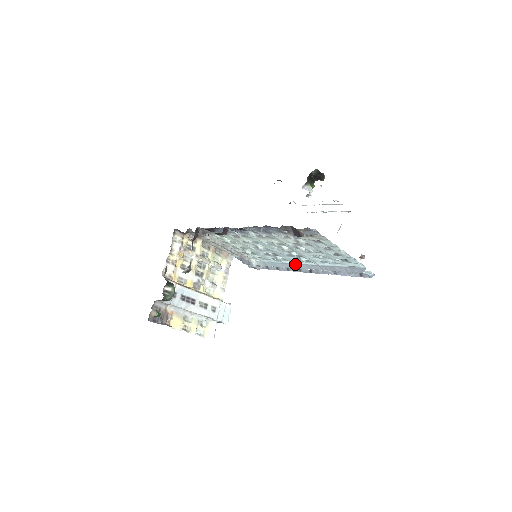
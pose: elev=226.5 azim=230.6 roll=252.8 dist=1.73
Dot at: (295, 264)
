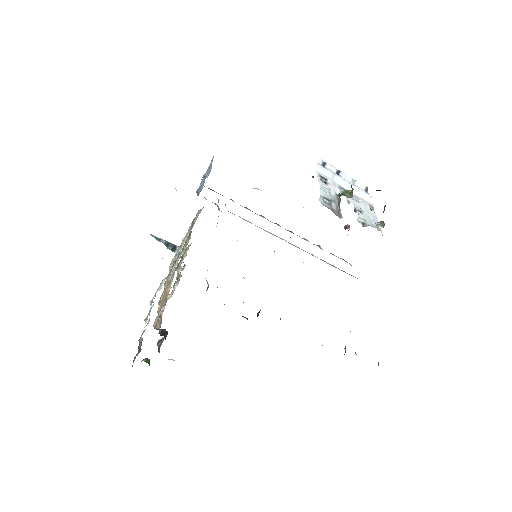
Dot at: occluded
